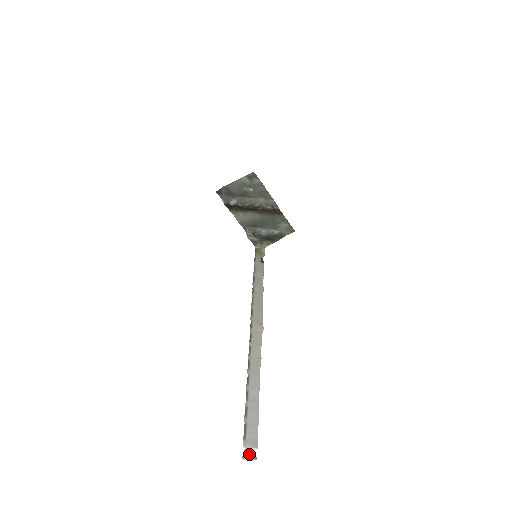
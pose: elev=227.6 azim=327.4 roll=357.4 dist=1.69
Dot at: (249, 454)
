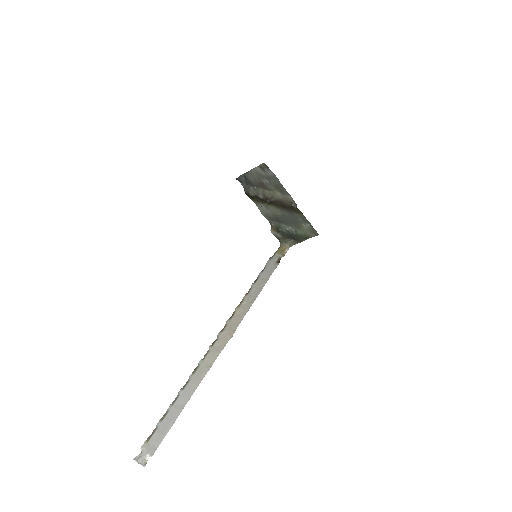
Dot at: (141, 458)
